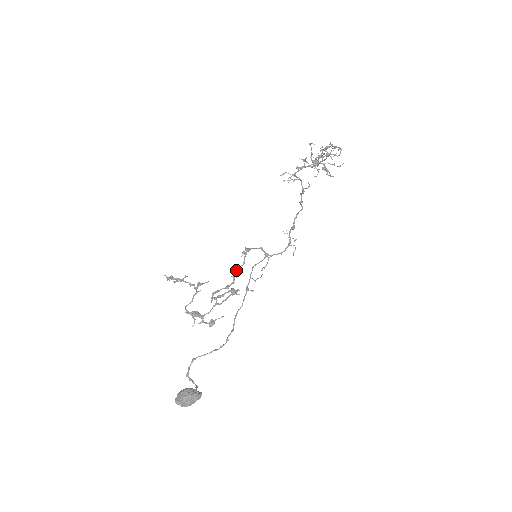
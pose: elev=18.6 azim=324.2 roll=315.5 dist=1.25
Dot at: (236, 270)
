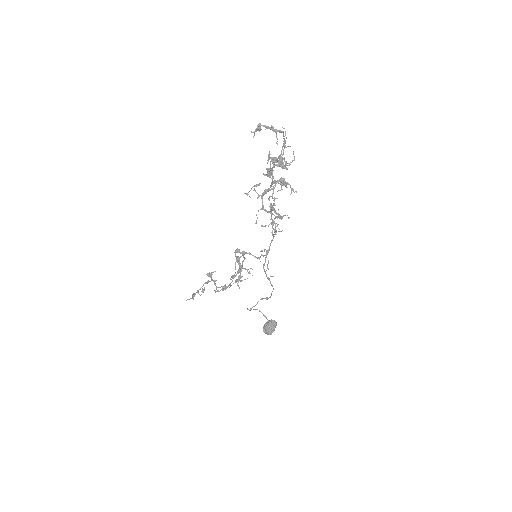
Dot at: (242, 265)
